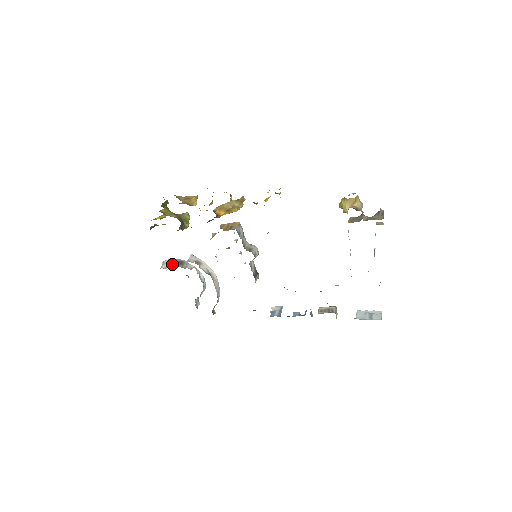
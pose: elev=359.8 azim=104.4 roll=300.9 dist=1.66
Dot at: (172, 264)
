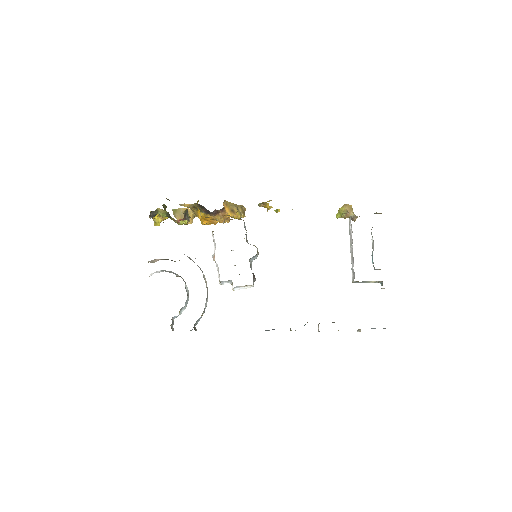
Dot at: (161, 259)
